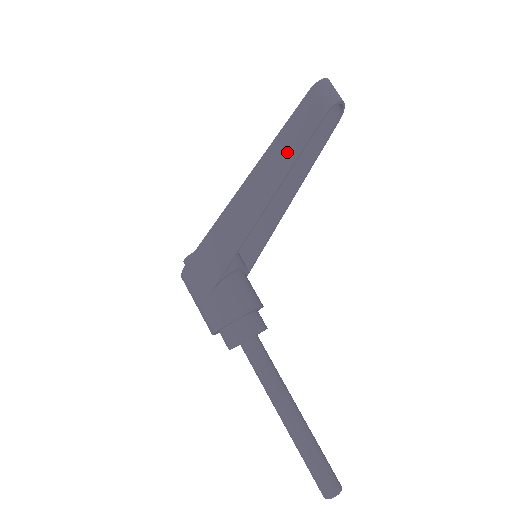
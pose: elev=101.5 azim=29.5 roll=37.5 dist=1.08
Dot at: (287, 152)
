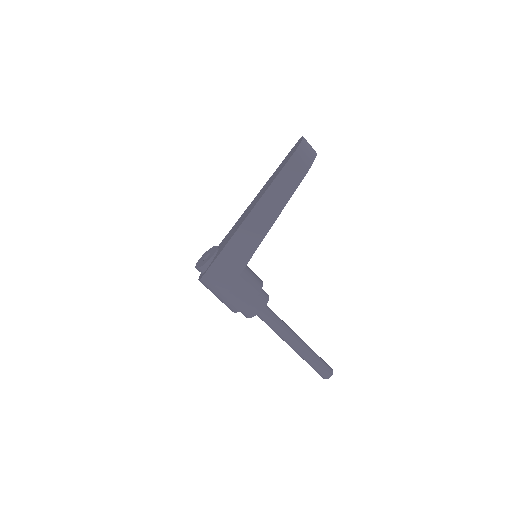
Dot at: (280, 197)
